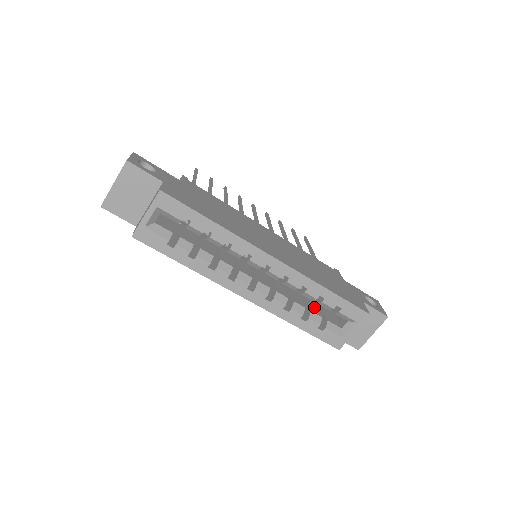
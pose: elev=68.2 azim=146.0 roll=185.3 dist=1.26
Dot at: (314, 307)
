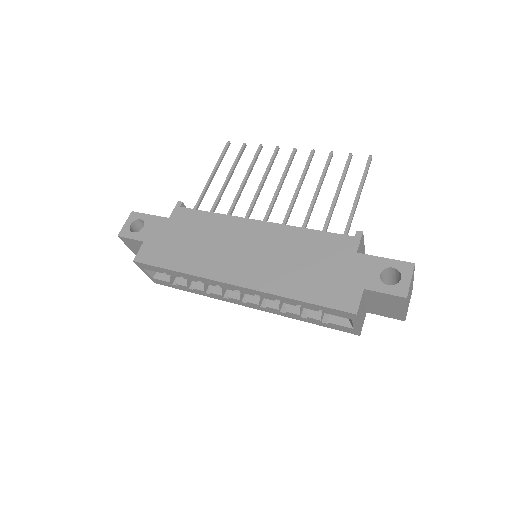
Dot at: occluded
